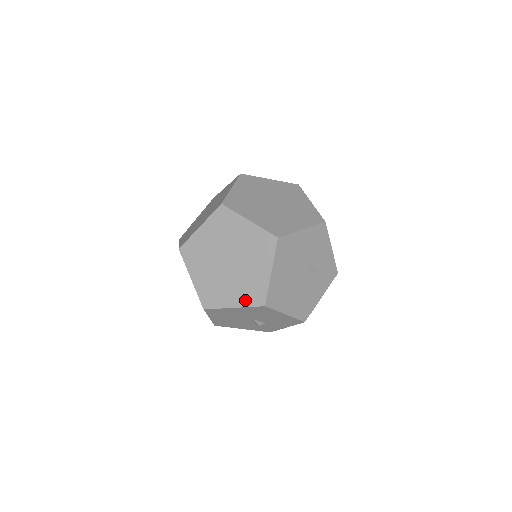
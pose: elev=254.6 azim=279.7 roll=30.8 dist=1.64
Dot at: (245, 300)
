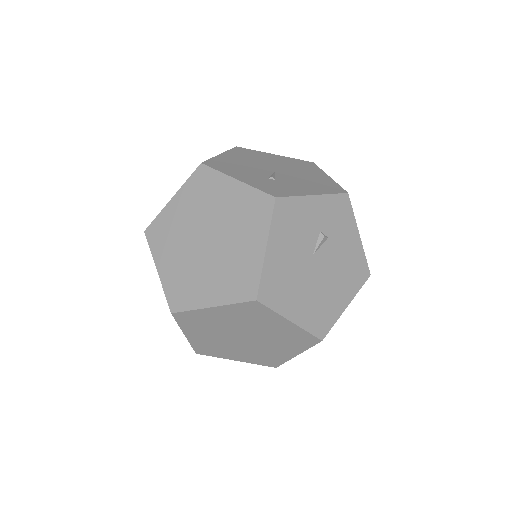
Dot at: (299, 347)
